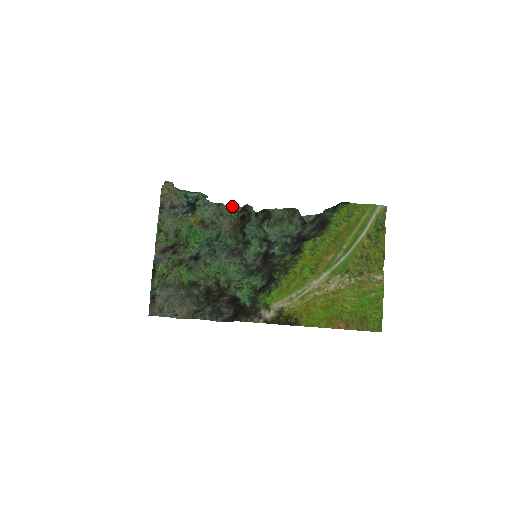
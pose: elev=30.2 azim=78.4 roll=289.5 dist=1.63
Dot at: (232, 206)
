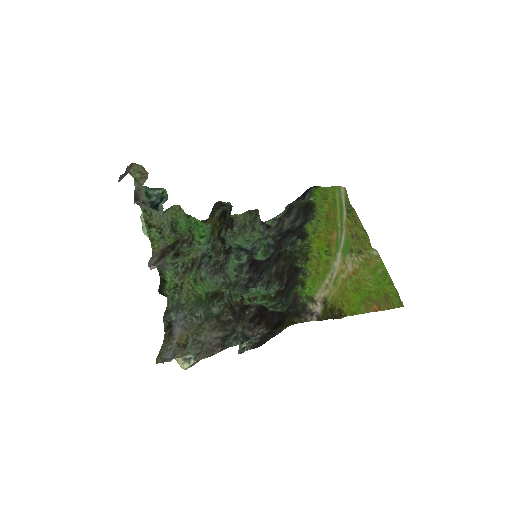
Dot at: occluded
